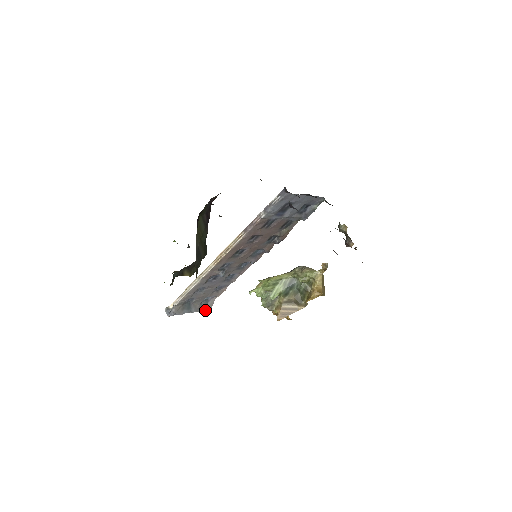
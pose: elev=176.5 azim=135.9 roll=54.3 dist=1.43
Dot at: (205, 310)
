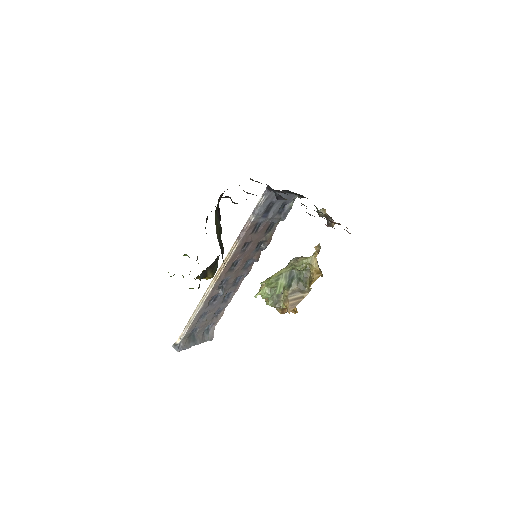
Dot at: occluded
